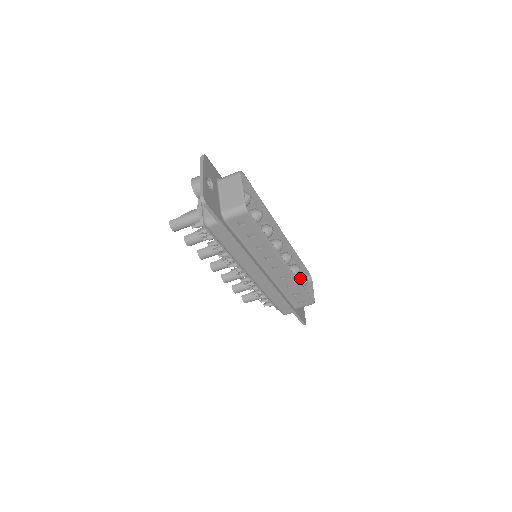
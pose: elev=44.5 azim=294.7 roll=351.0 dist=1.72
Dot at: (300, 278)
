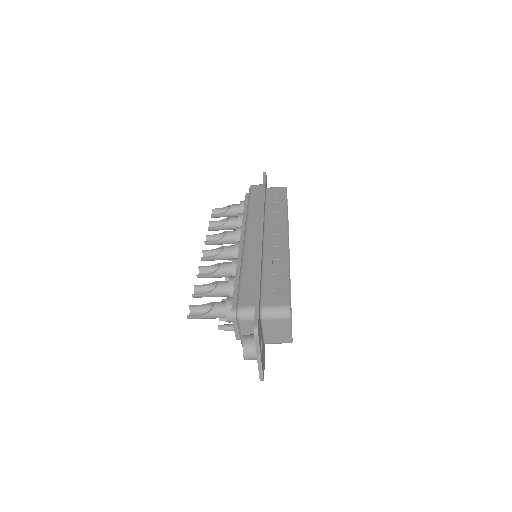
Dot at: occluded
